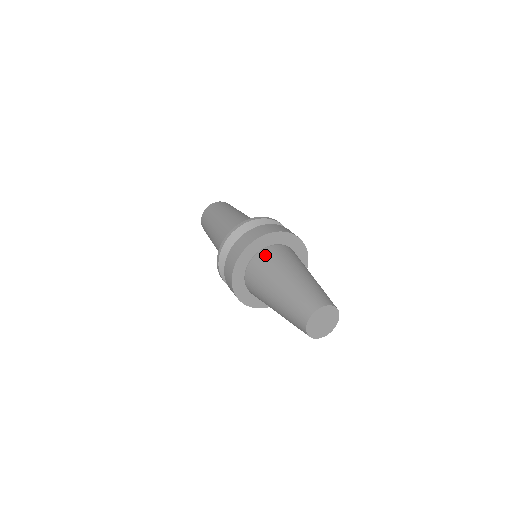
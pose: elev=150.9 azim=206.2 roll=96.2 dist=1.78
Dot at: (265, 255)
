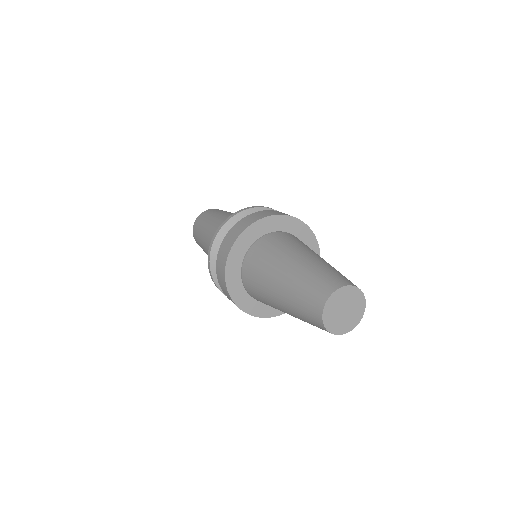
Dot at: (261, 245)
